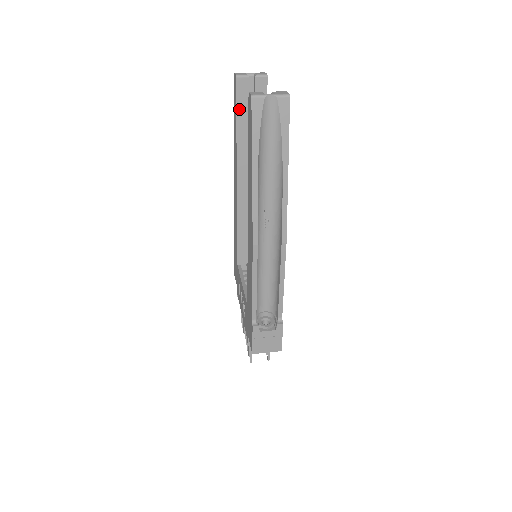
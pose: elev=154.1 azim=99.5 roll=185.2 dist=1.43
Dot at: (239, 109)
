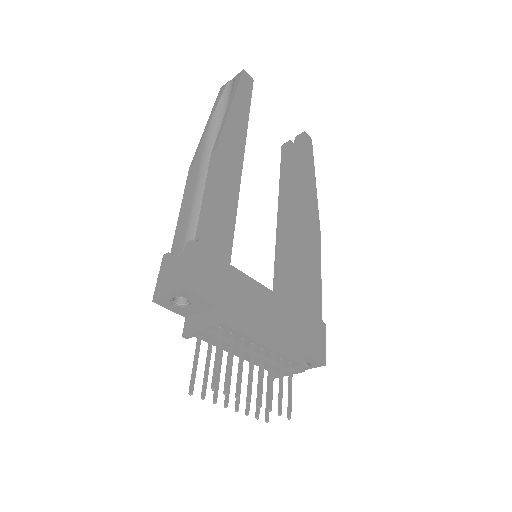
Dot at: (283, 163)
